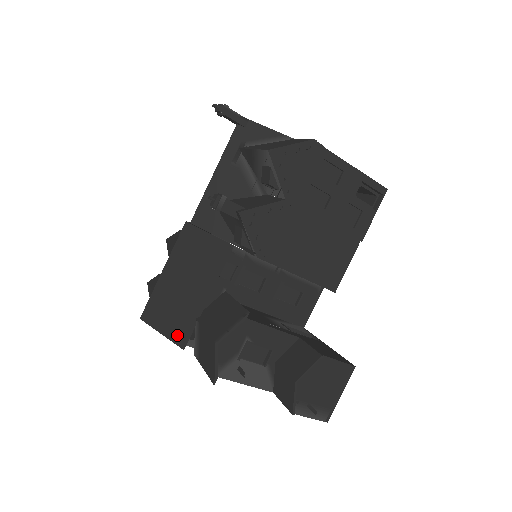
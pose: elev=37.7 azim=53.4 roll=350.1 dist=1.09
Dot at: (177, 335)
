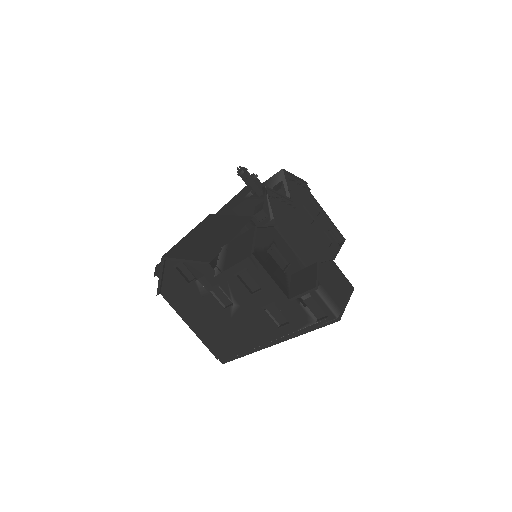
Dot at: (203, 257)
